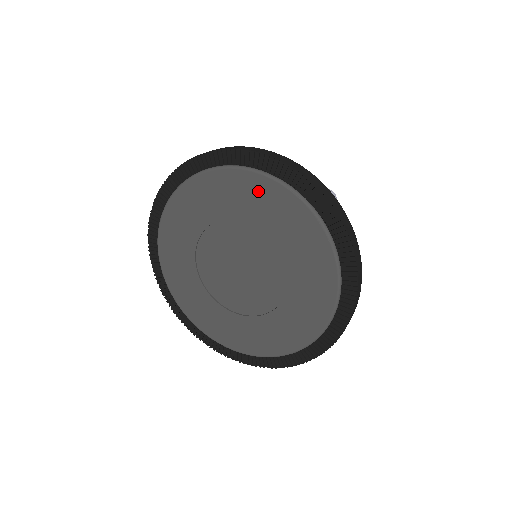
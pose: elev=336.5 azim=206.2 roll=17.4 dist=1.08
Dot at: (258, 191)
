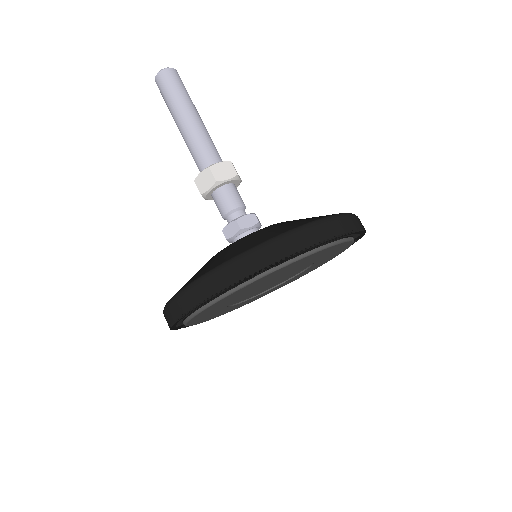
Dot at: (223, 301)
